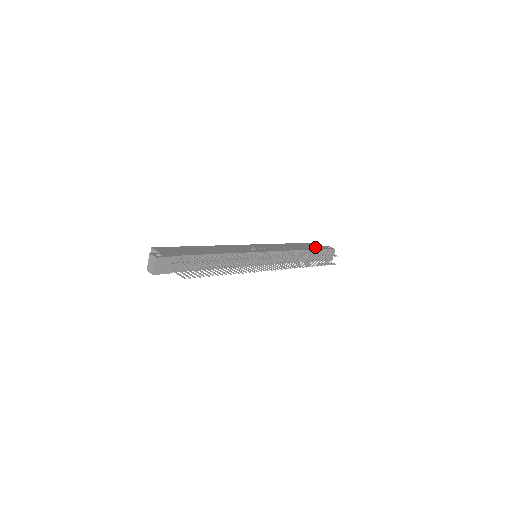
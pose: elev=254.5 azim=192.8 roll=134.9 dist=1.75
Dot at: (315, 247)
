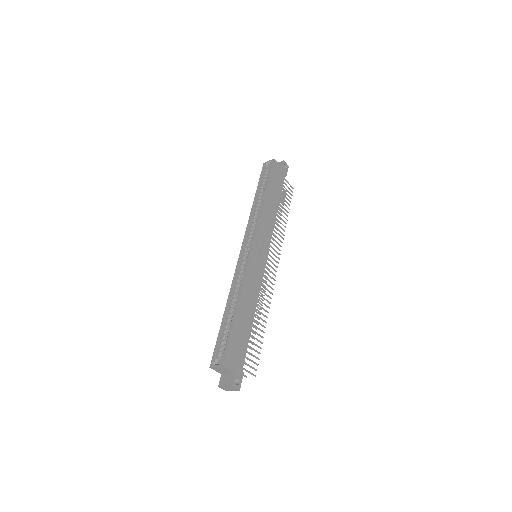
Dot at: (280, 182)
